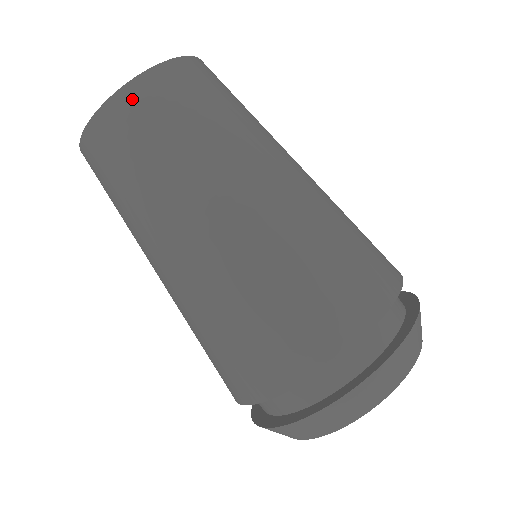
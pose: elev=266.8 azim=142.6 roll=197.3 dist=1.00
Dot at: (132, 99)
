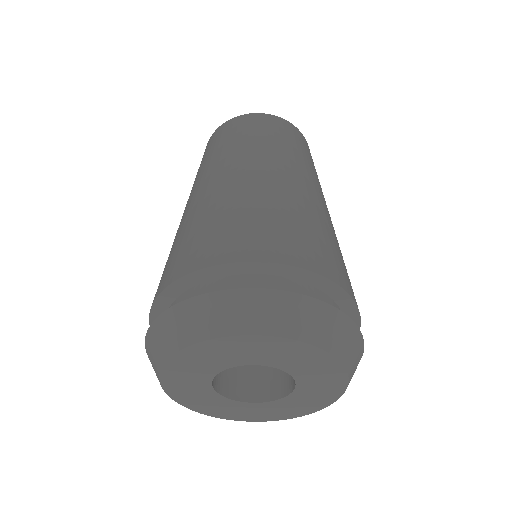
Dot at: (289, 126)
